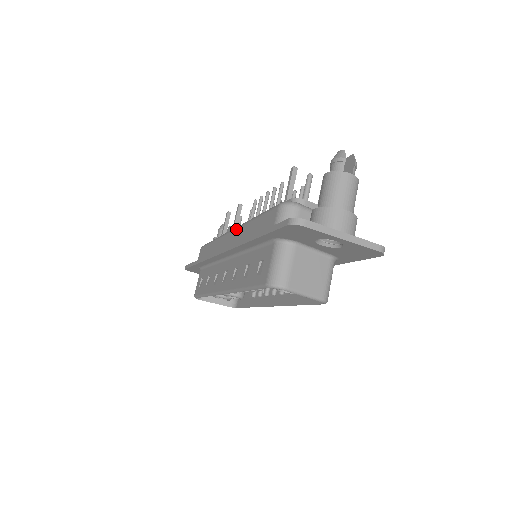
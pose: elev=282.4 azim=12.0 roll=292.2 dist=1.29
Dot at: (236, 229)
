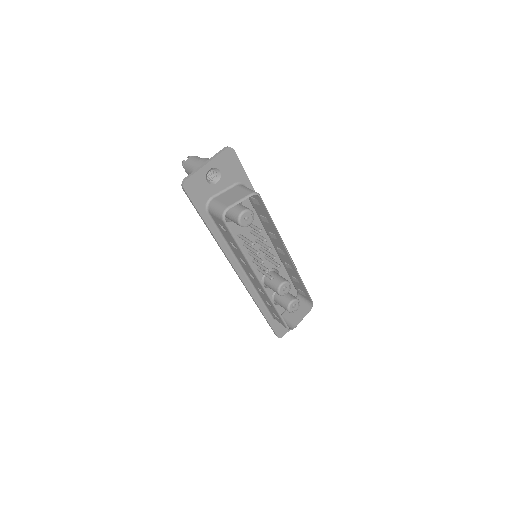
Dot at: occluded
